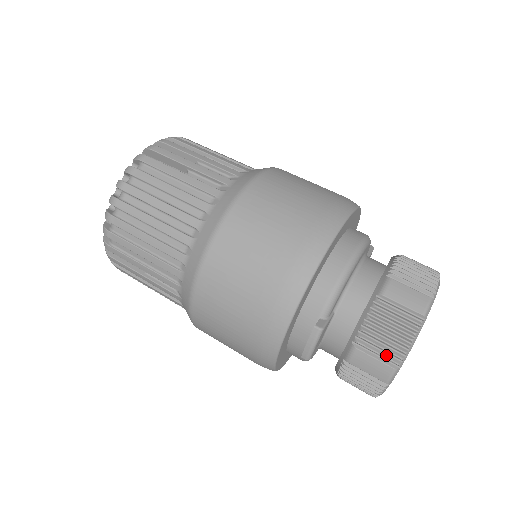
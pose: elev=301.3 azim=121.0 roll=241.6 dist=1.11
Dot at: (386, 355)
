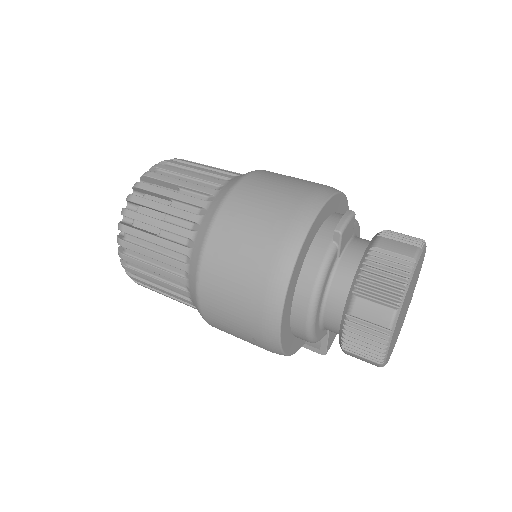
Dot at: (408, 242)
